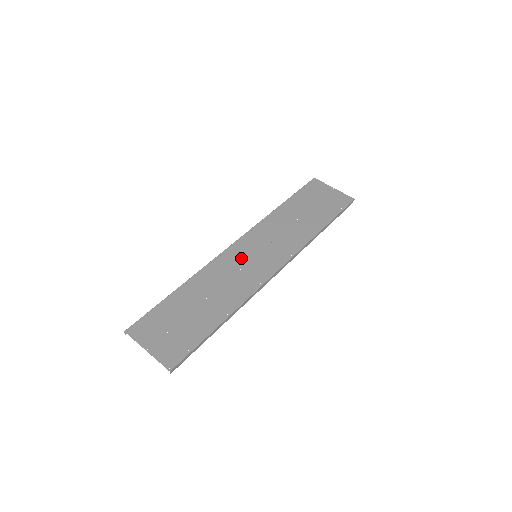
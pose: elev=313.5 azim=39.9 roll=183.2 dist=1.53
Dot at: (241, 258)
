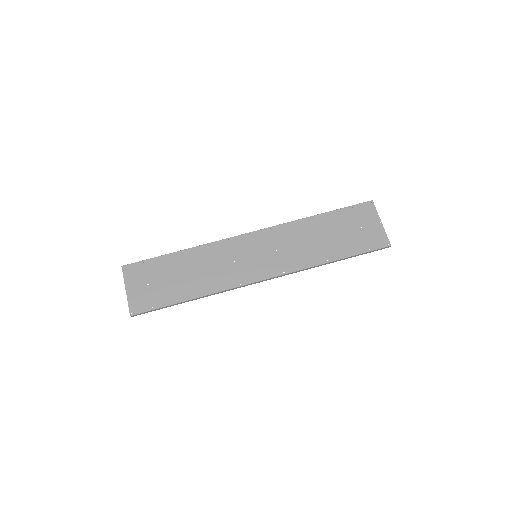
Dot at: (242, 251)
